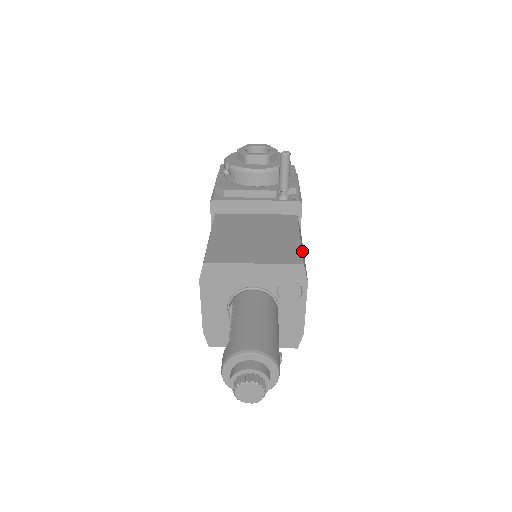
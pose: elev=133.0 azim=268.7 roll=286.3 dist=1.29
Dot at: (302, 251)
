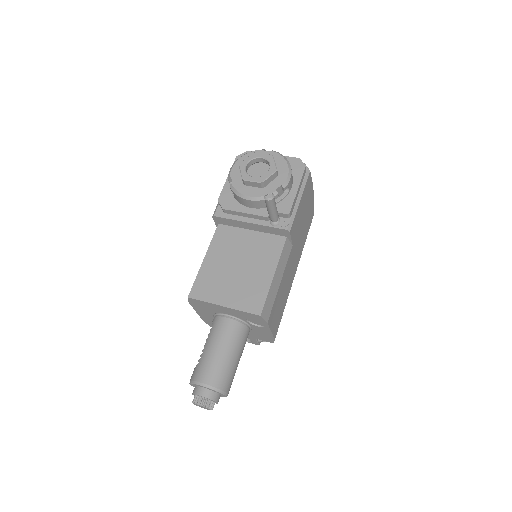
Dot at: (270, 292)
